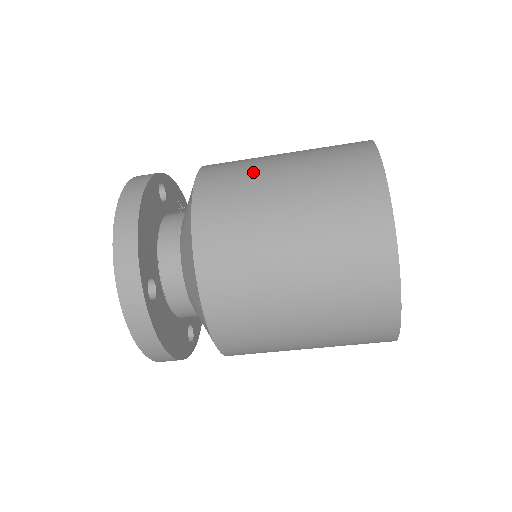
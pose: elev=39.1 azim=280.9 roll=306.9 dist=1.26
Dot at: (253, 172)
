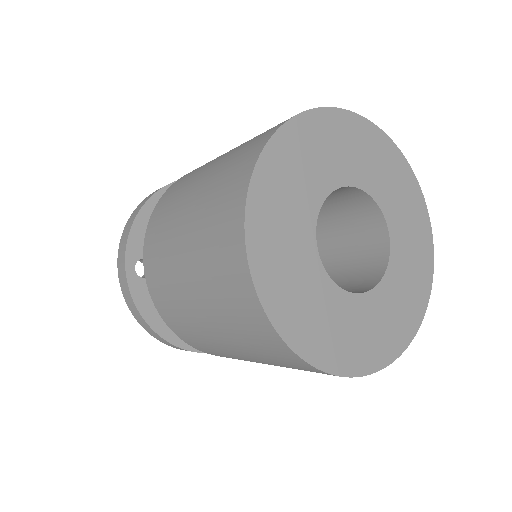
Dot at: (186, 316)
